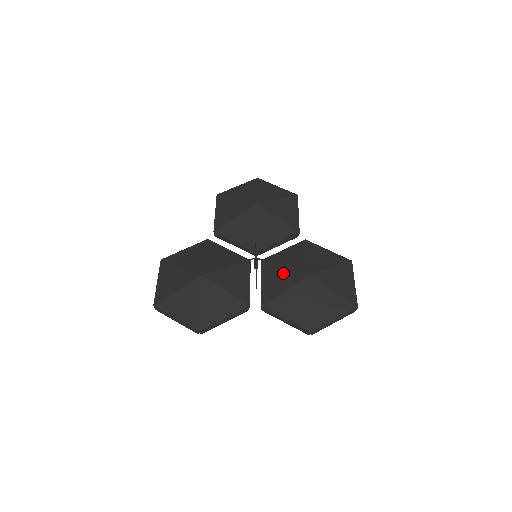
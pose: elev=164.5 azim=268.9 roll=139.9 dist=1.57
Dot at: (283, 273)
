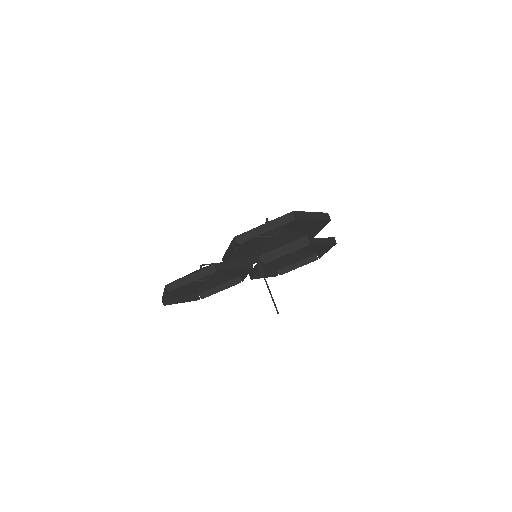
Dot at: (258, 241)
